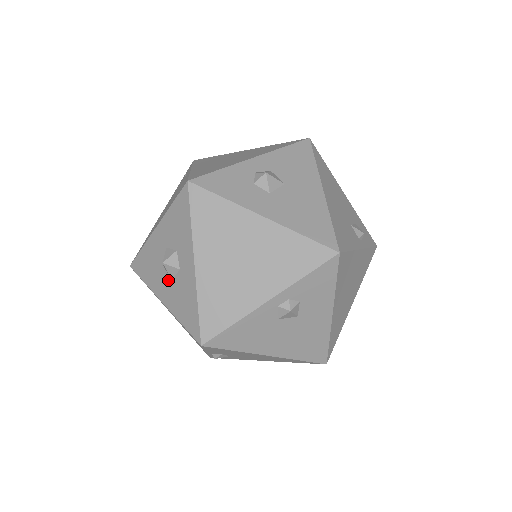
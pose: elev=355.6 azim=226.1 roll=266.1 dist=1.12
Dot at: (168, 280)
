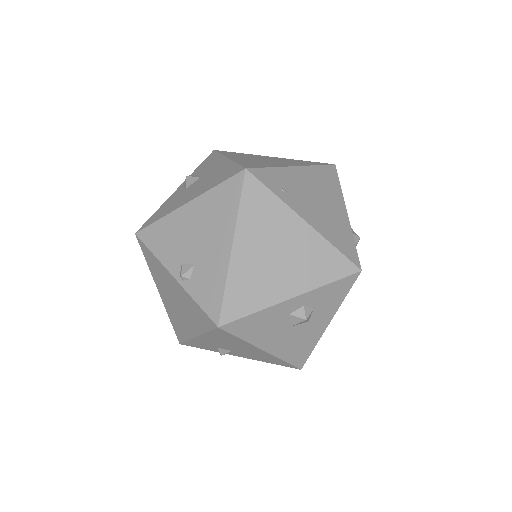
Dot at: occluded
